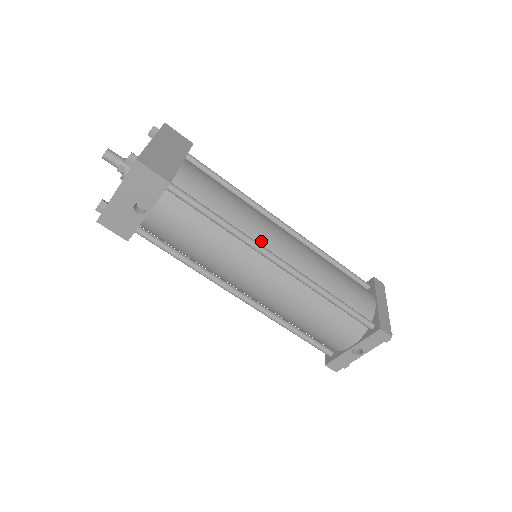
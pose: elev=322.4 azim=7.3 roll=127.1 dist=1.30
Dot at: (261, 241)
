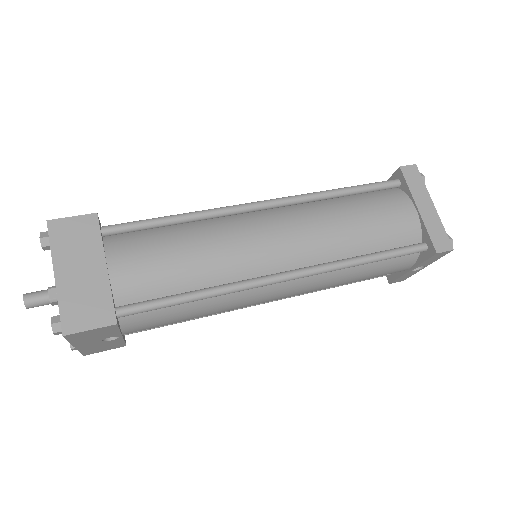
Dot at: (253, 270)
